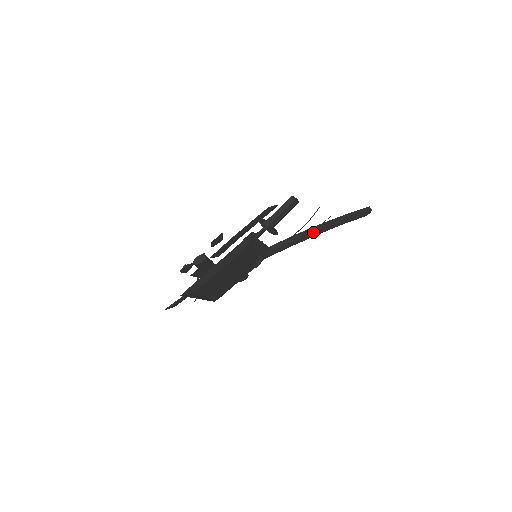
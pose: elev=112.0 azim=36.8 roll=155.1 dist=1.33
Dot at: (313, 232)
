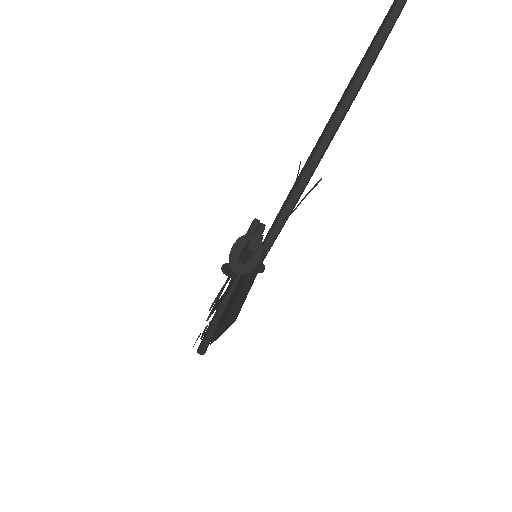
Dot at: (311, 173)
